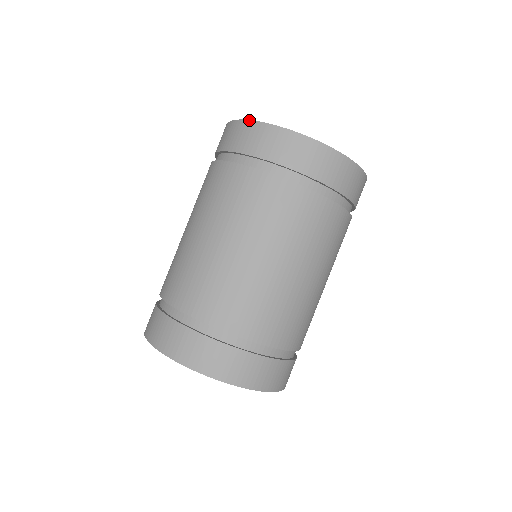
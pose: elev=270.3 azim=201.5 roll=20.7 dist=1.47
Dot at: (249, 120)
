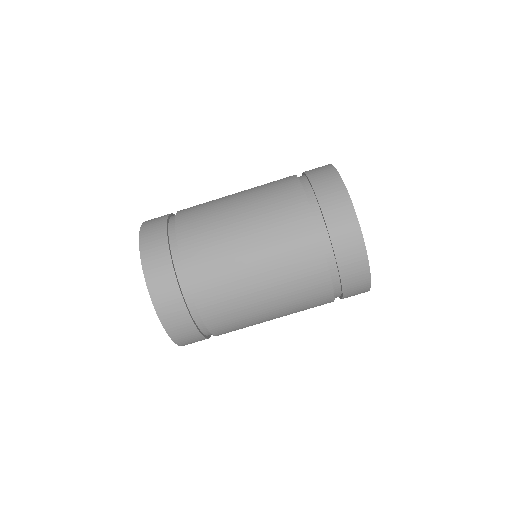
Dot at: occluded
